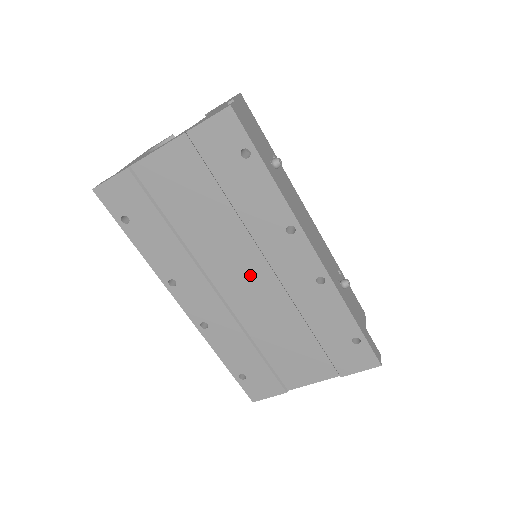
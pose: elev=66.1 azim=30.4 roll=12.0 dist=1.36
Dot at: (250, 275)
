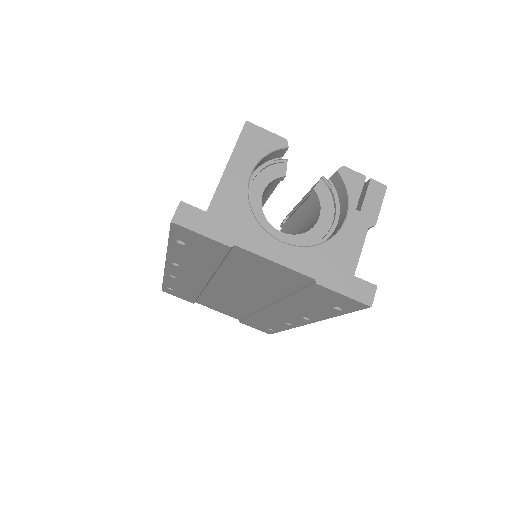
Dot at: (246, 297)
